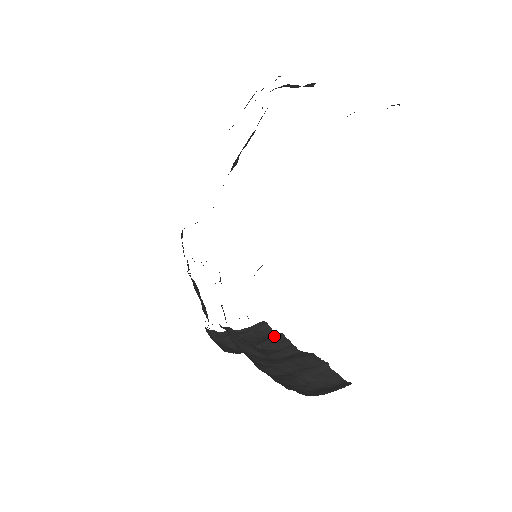
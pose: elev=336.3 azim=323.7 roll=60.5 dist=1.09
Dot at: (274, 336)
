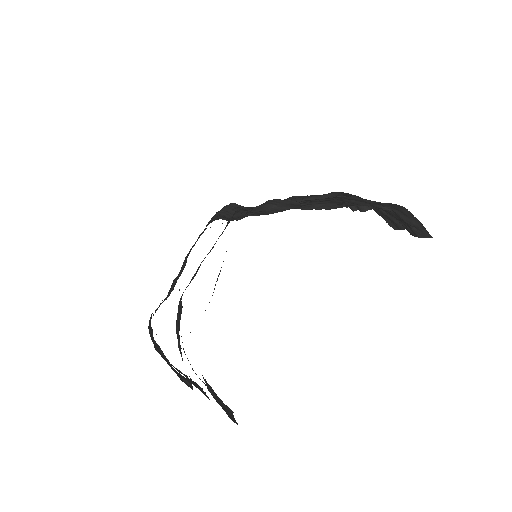
Dot at: occluded
